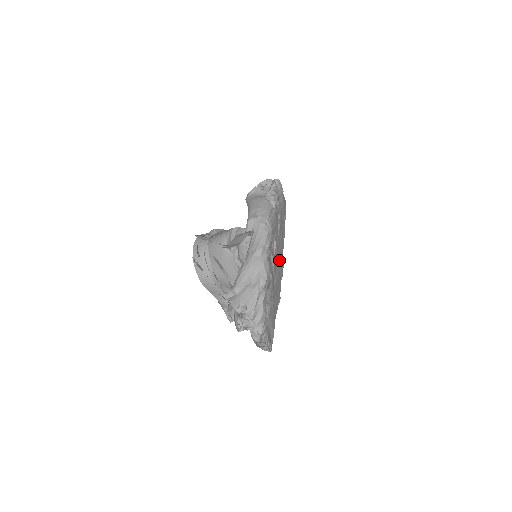
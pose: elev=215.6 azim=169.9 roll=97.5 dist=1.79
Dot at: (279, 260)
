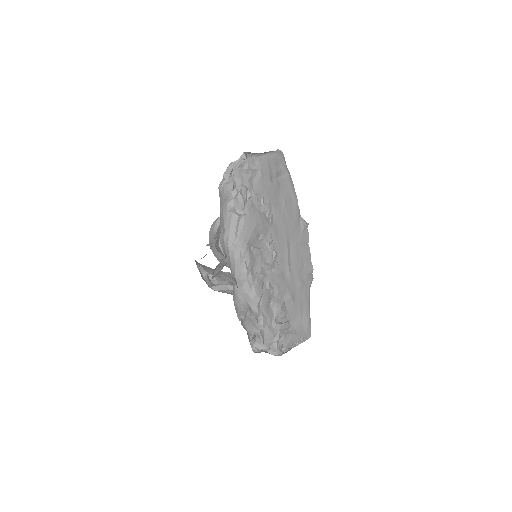
Dot at: (290, 235)
